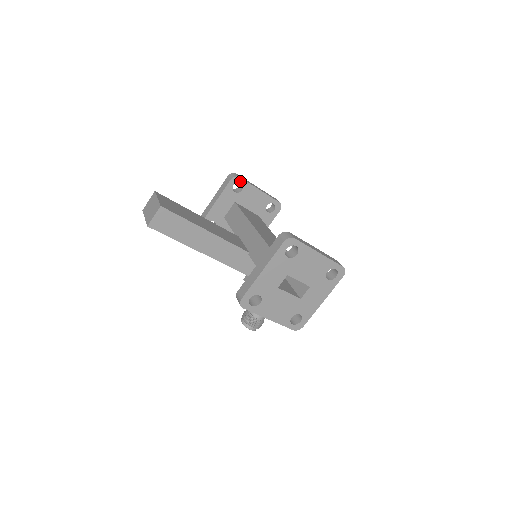
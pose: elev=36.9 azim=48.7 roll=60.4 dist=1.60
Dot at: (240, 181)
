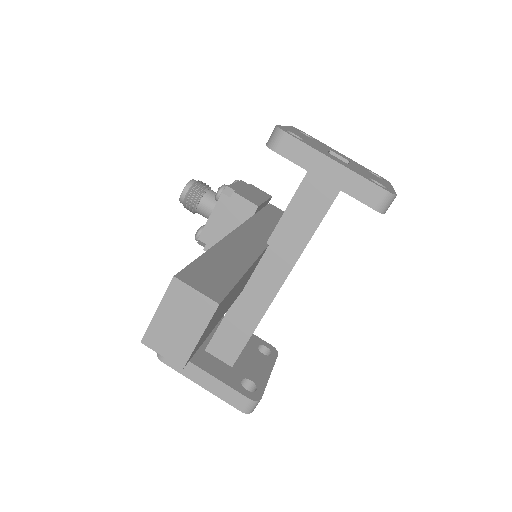
Dot at: occluded
